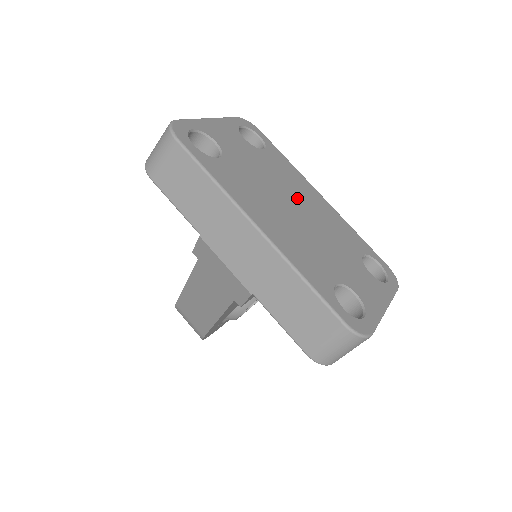
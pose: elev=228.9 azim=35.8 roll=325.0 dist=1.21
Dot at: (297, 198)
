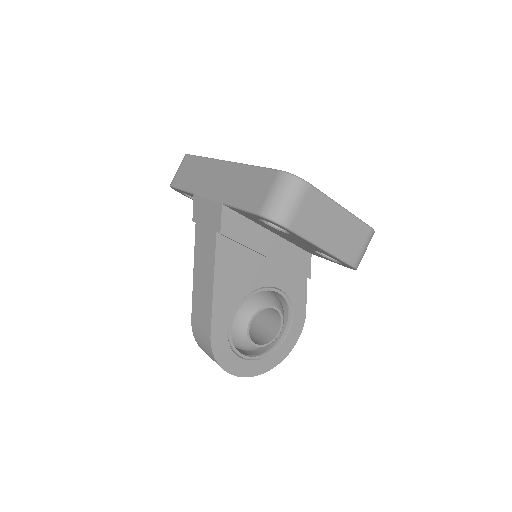
Dot at: occluded
